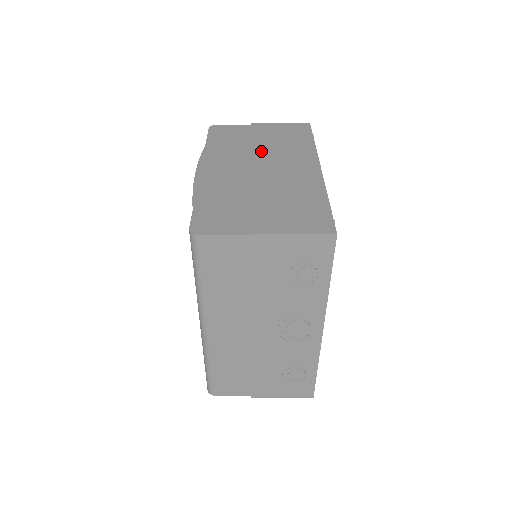
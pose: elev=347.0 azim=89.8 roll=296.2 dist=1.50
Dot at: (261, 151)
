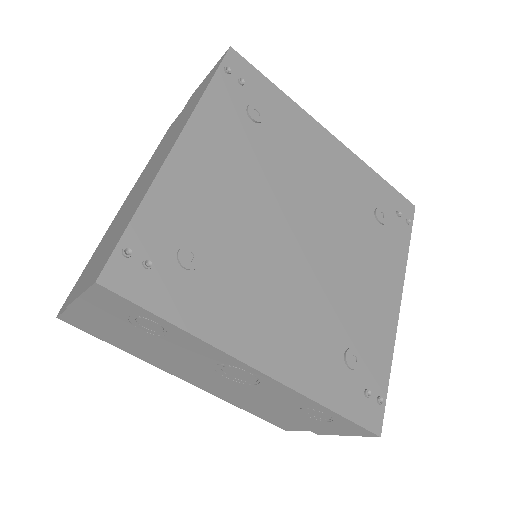
Dot at: (162, 147)
